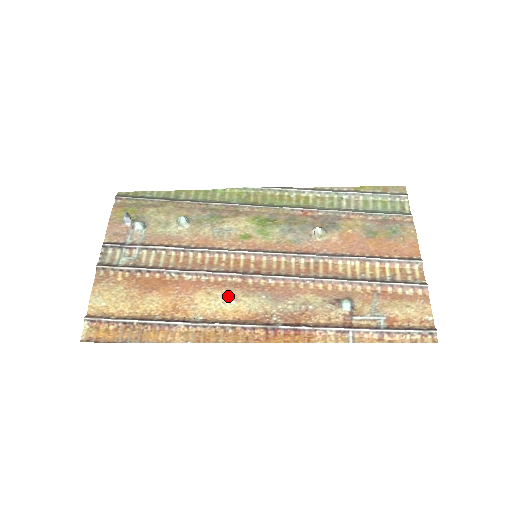
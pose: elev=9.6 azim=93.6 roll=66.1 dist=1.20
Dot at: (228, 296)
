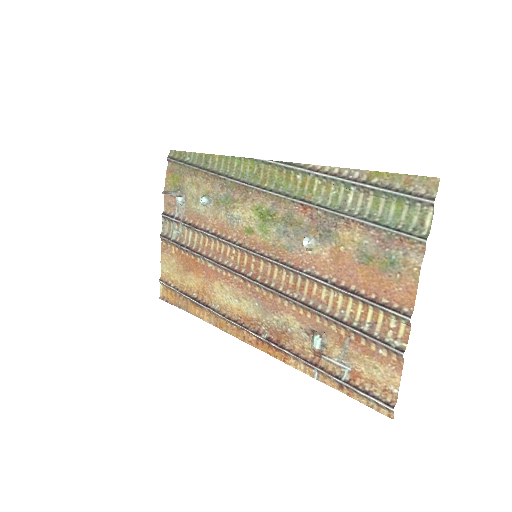
Dot at: (233, 294)
